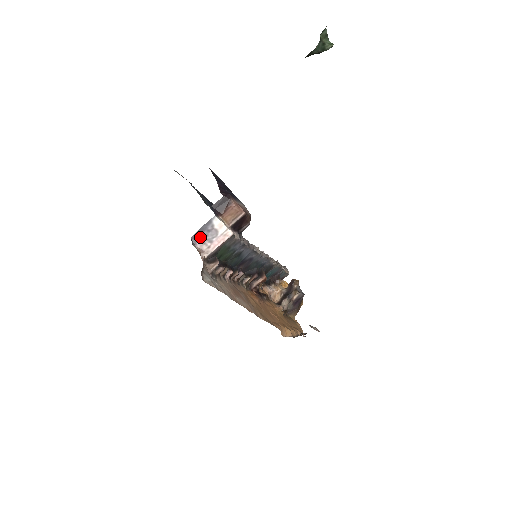
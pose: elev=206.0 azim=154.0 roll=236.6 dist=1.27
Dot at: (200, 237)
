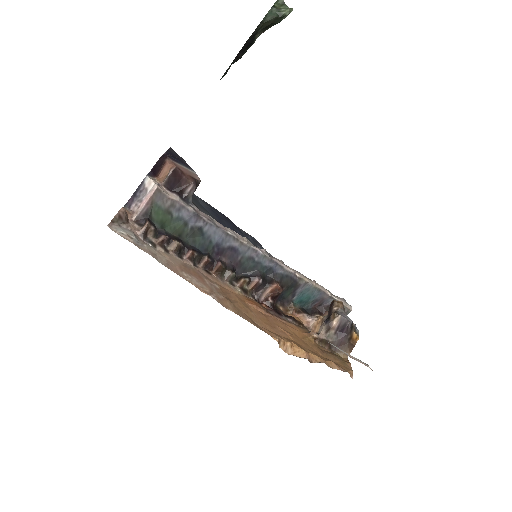
Dot at: (134, 200)
